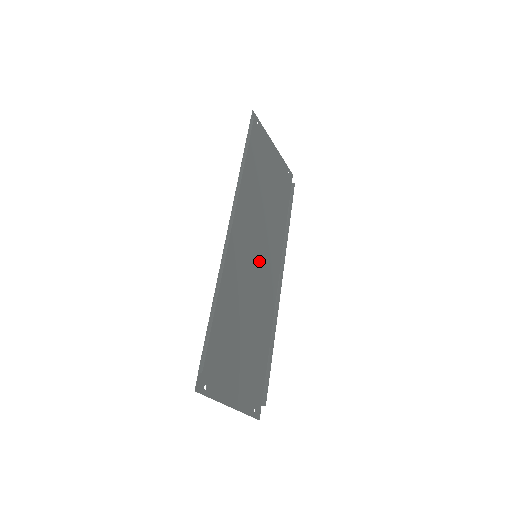
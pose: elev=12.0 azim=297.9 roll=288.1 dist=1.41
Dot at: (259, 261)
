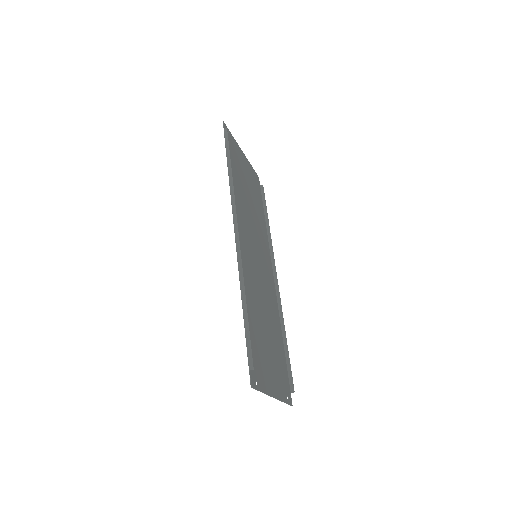
Dot at: (259, 260)
